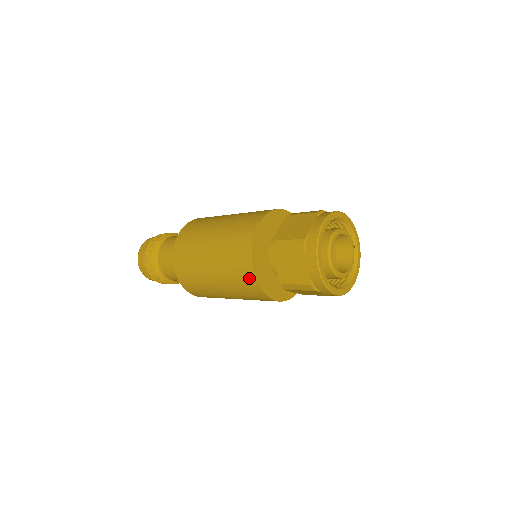
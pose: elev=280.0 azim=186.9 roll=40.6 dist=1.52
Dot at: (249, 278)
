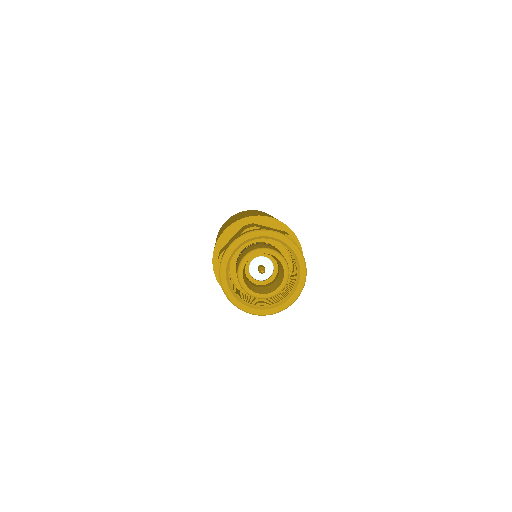
Dot at: occluded
